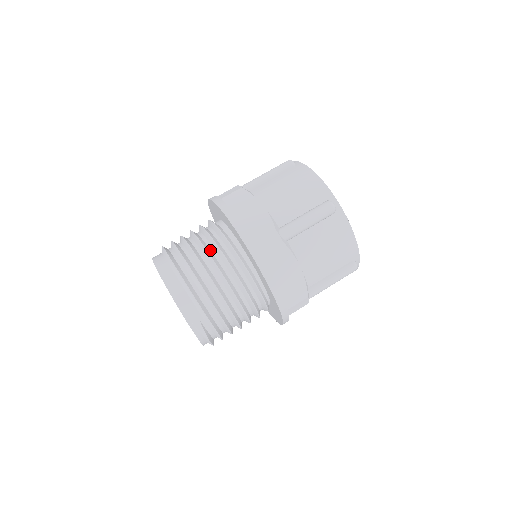
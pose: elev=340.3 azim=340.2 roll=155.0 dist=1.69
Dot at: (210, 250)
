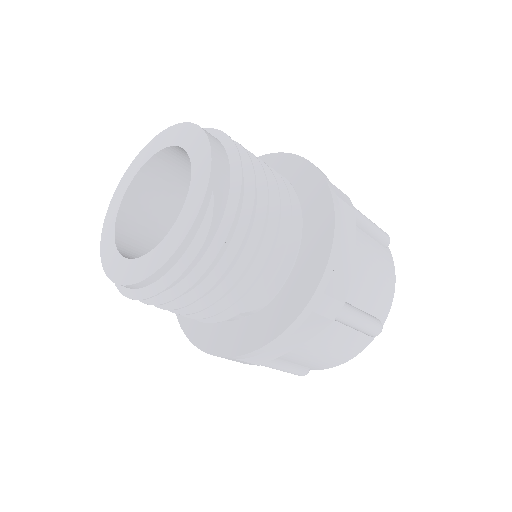
Dot at: occluded
